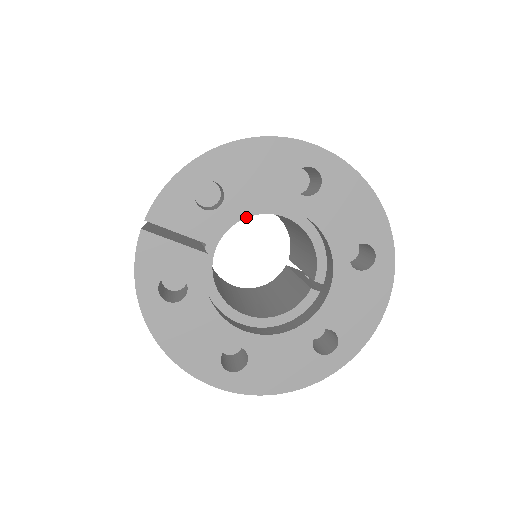
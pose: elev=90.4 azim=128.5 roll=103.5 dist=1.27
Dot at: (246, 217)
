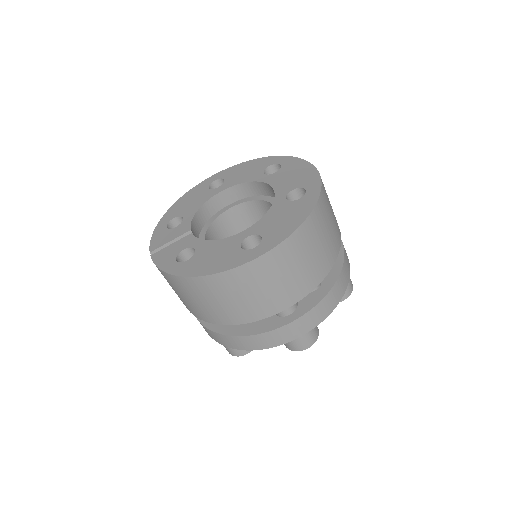
Dot at: (210, 225)
